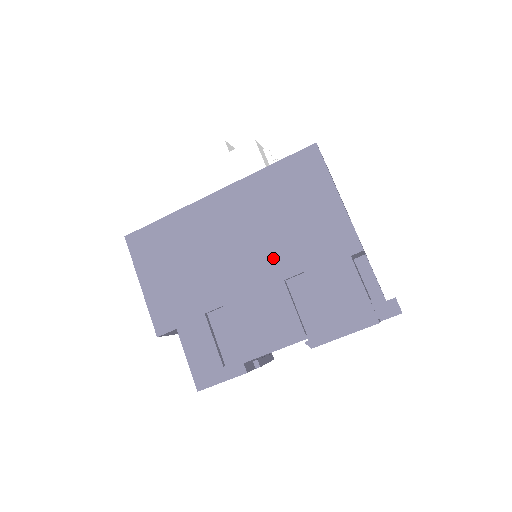
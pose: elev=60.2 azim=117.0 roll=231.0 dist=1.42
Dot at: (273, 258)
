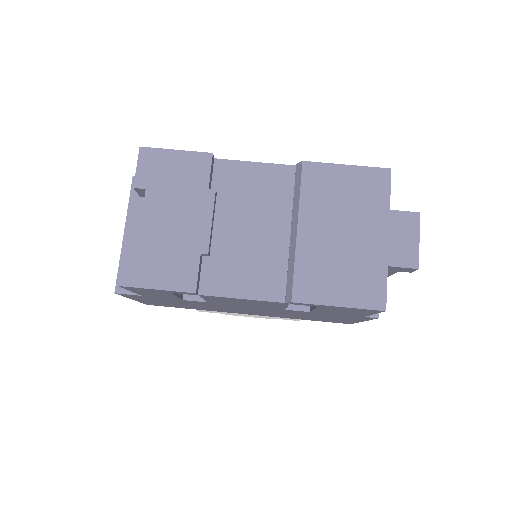
Dot at: occluded
